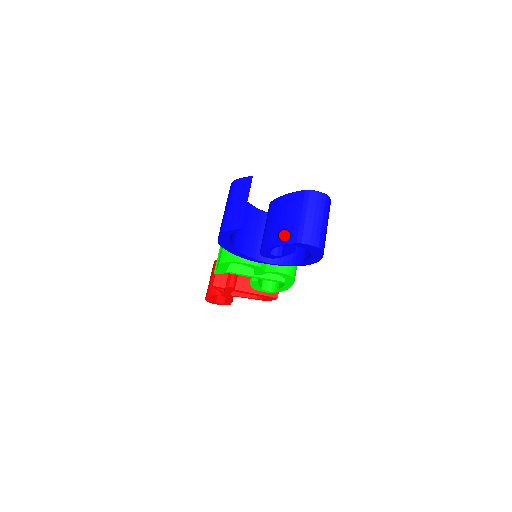
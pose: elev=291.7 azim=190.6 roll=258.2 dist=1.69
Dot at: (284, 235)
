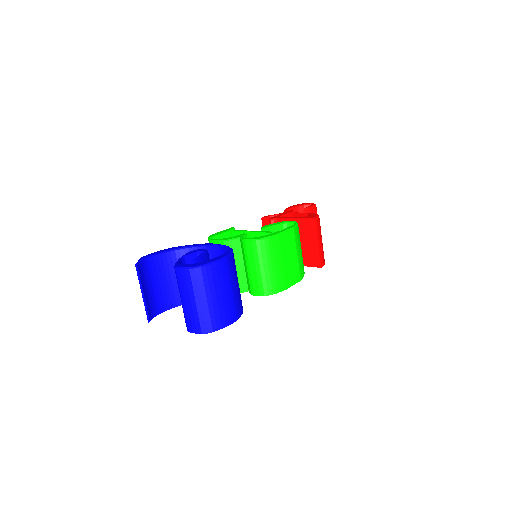
Dot at: occluded
